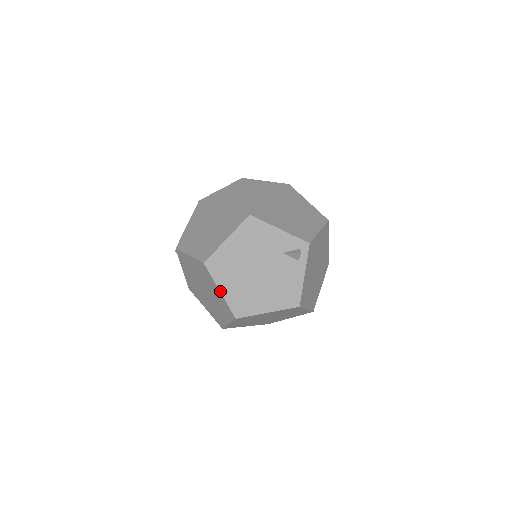
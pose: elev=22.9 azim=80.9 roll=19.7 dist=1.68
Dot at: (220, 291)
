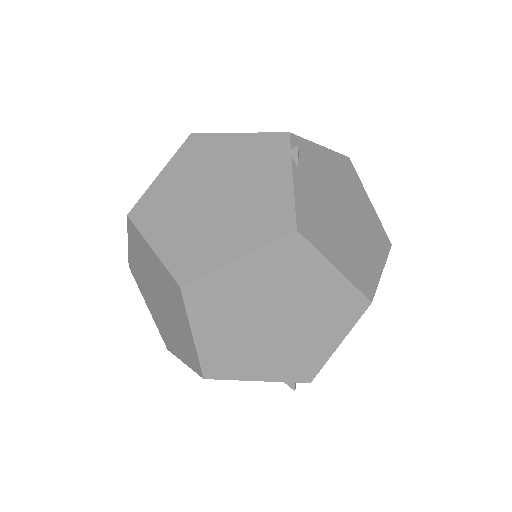
Dot at: occluded
